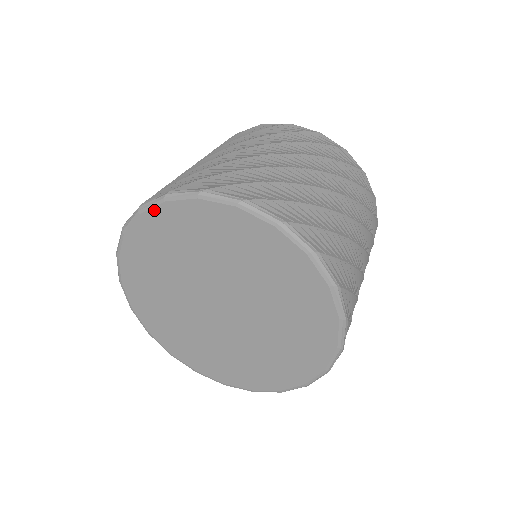
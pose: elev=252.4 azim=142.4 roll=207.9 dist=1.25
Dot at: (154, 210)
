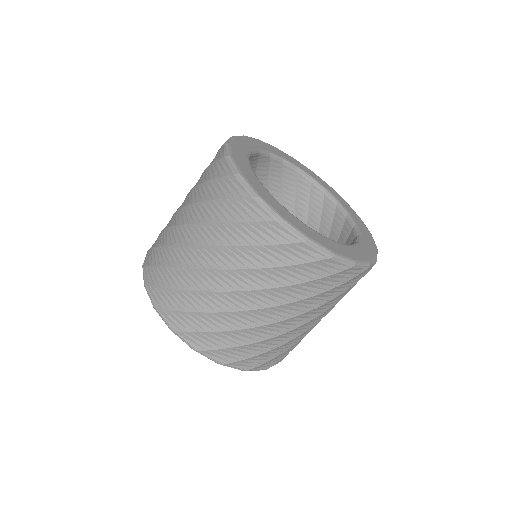
Dot at: occluded
